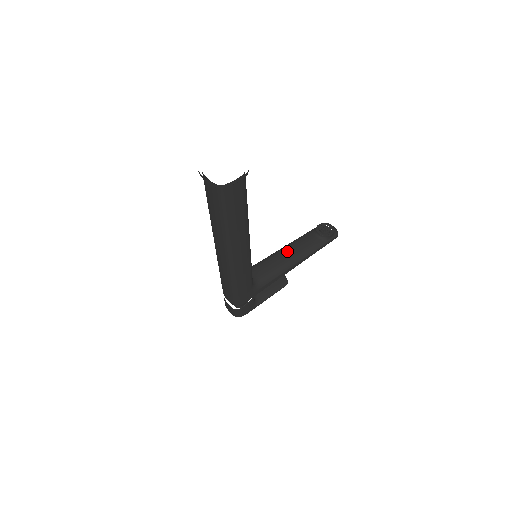
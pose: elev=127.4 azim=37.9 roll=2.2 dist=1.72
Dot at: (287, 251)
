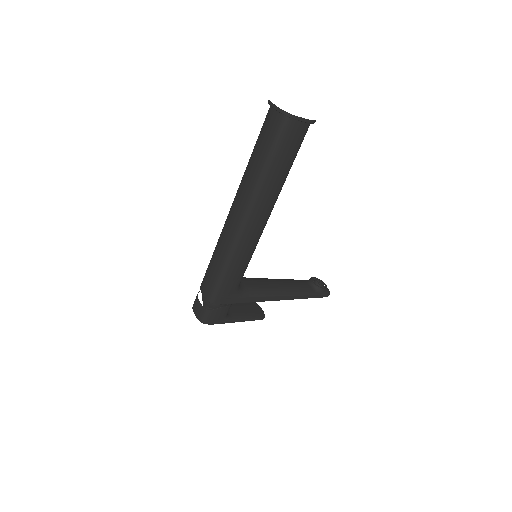
Dot at: (279, 281)
